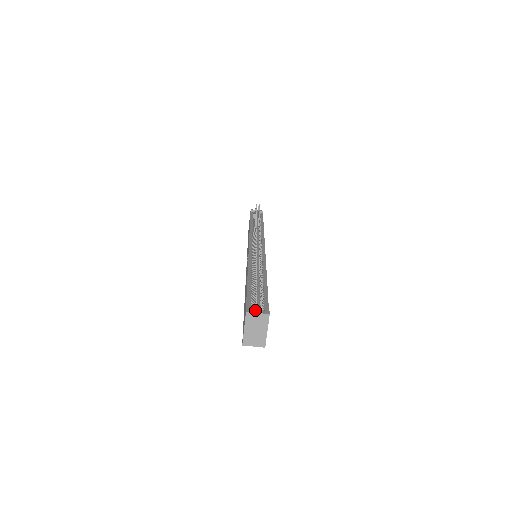
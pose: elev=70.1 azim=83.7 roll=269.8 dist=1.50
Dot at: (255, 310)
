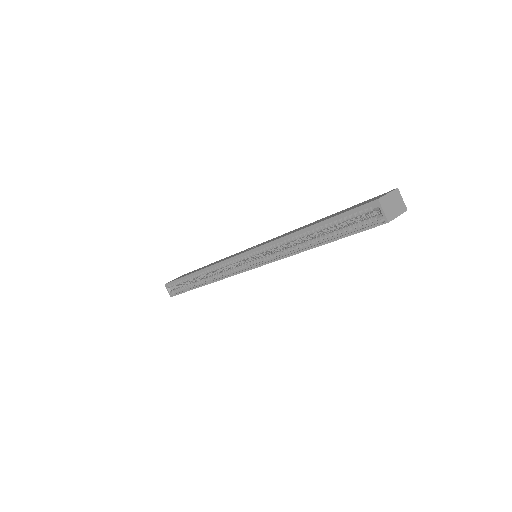
Dot at: occluded
